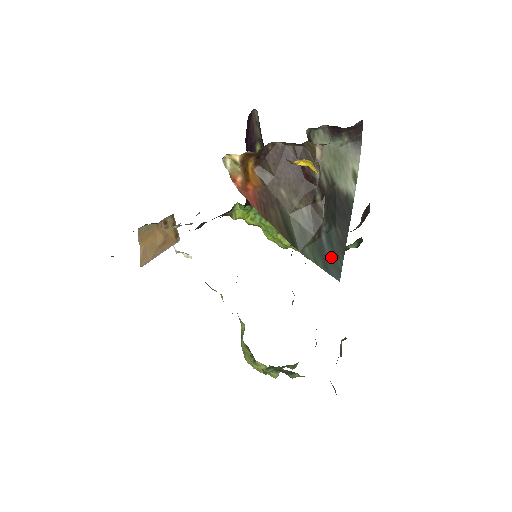
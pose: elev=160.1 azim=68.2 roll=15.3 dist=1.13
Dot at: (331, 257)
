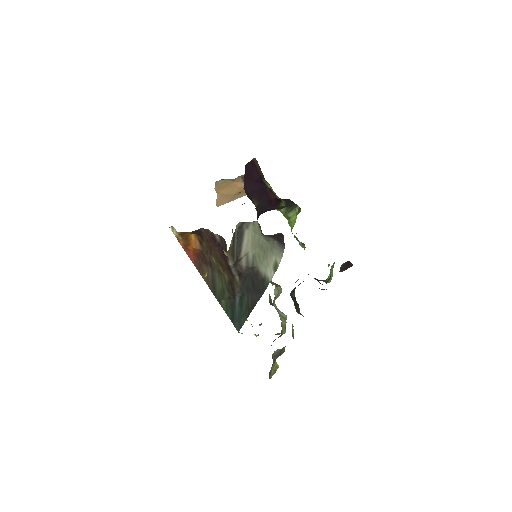
Dot at: (238, 314)
